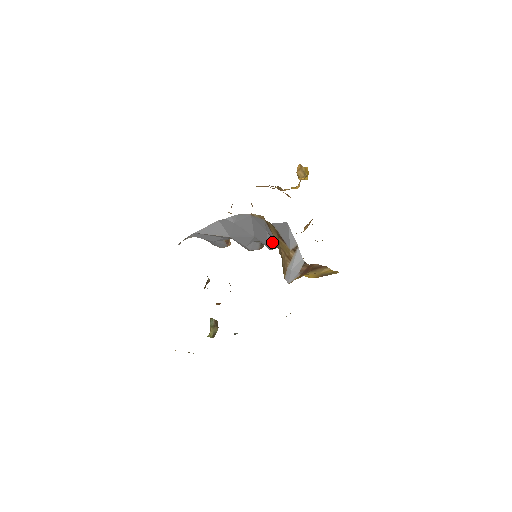
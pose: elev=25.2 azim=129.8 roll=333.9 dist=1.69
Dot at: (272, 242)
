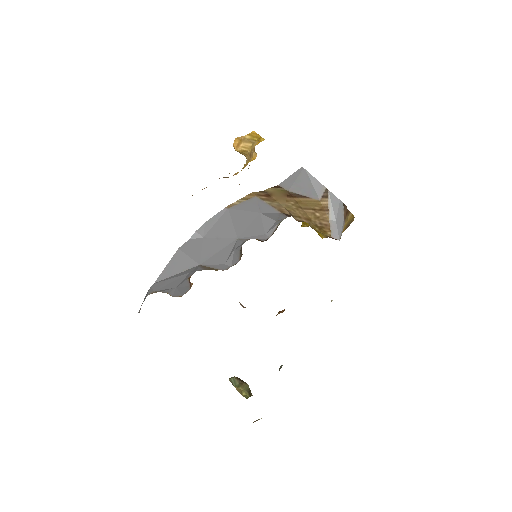
Dot at: (270, 225)
